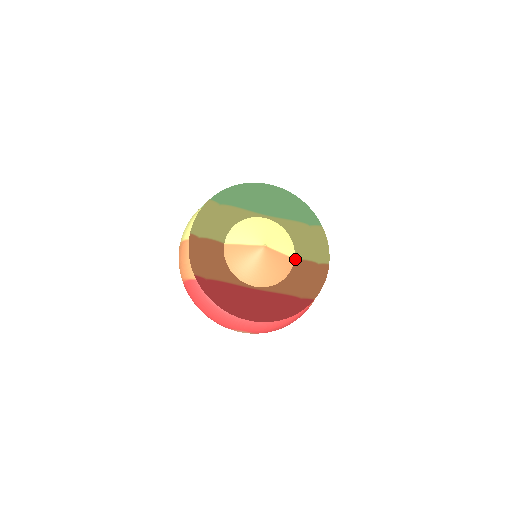
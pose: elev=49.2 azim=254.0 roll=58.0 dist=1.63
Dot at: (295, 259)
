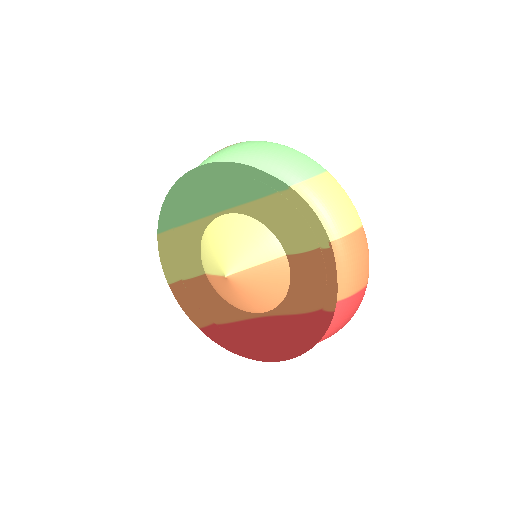
Dot at: (286, 255)
